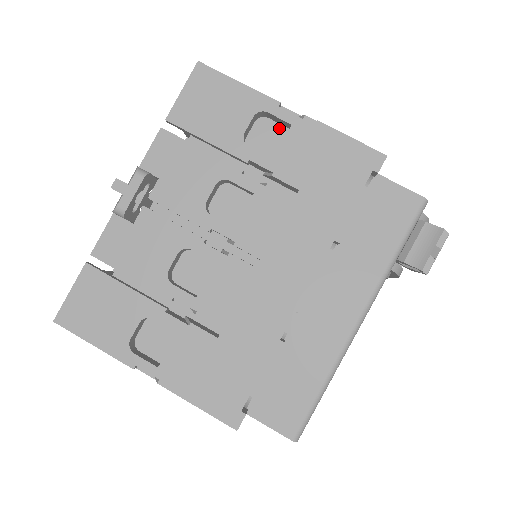
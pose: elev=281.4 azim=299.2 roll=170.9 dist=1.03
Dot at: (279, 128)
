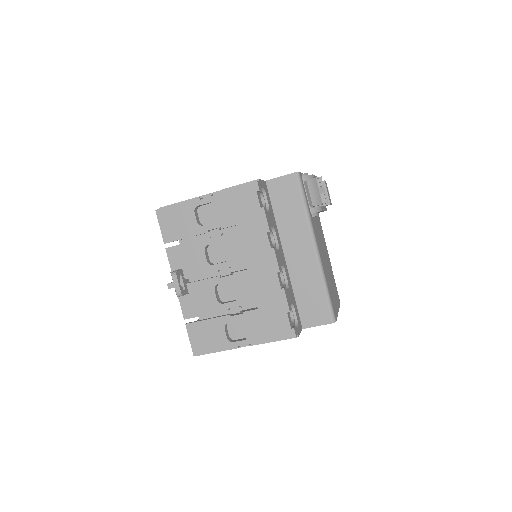
Dot at: (208, 206)
